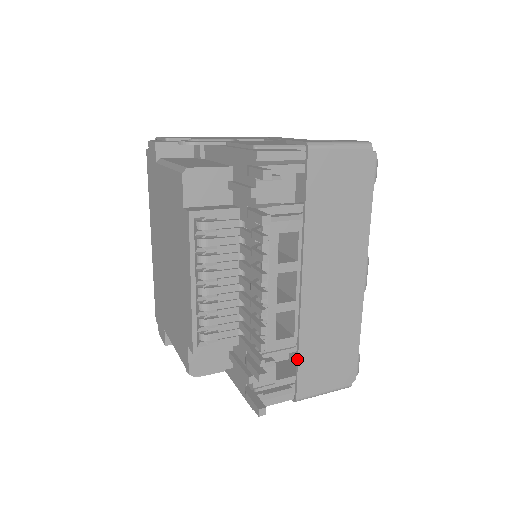
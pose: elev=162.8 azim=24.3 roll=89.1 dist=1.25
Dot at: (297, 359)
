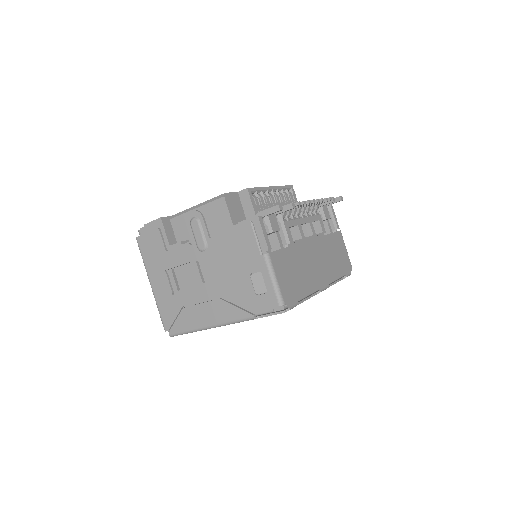
Dot at: occluded
